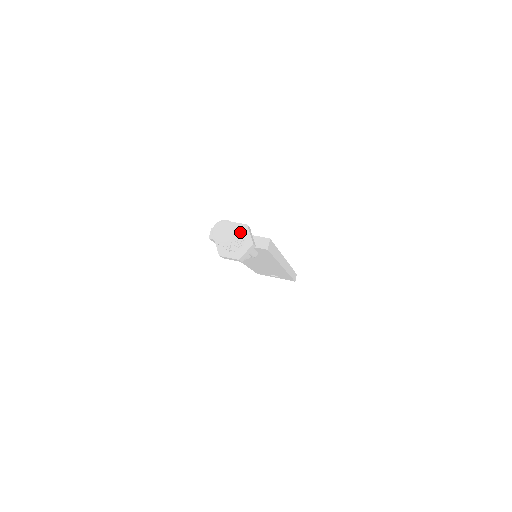
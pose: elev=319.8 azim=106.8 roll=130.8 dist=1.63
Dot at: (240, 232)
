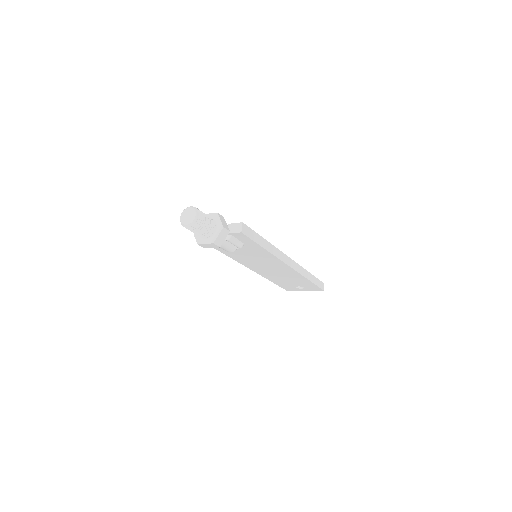
Dot at: (207, 217)
